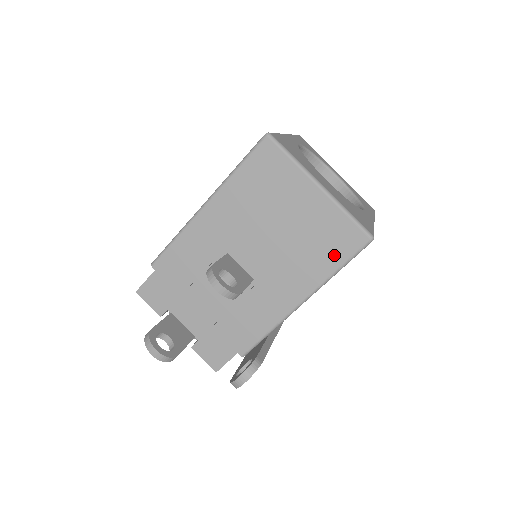
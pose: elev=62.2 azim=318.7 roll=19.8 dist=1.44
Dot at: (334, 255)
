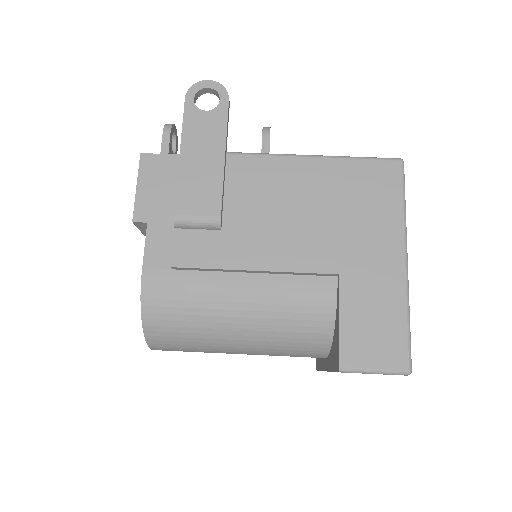
Dot at: occluded
